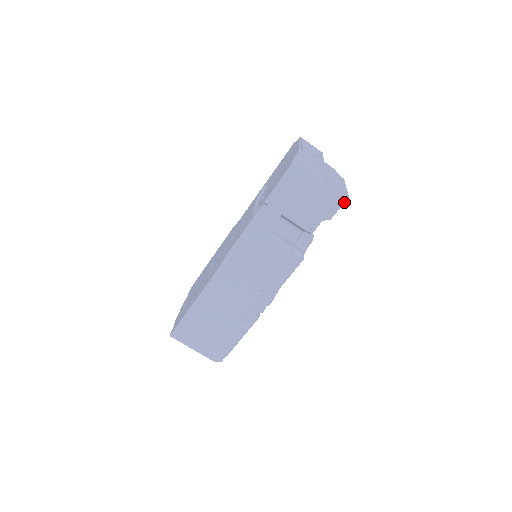
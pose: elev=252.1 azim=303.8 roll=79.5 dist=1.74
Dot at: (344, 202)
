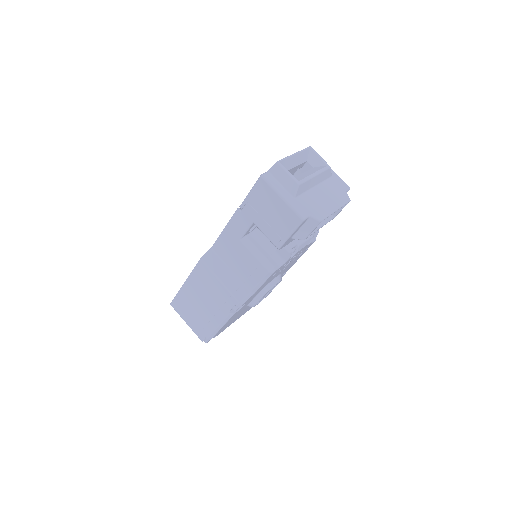
Dot at: (316, 225)
